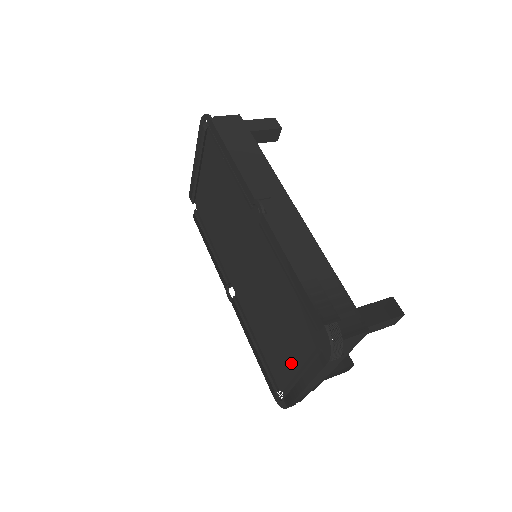
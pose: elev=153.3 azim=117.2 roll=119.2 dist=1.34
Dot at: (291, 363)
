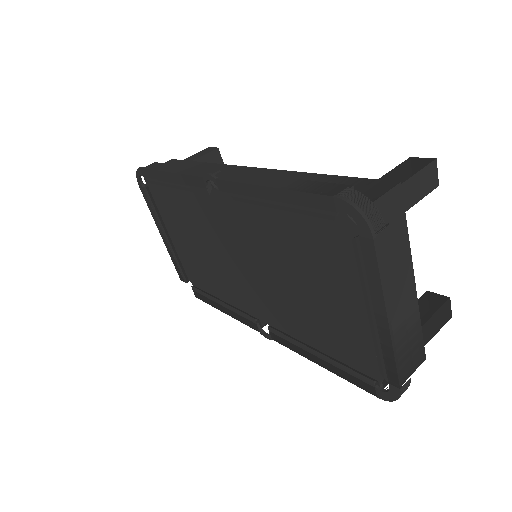
Dot at: (358, 319)
